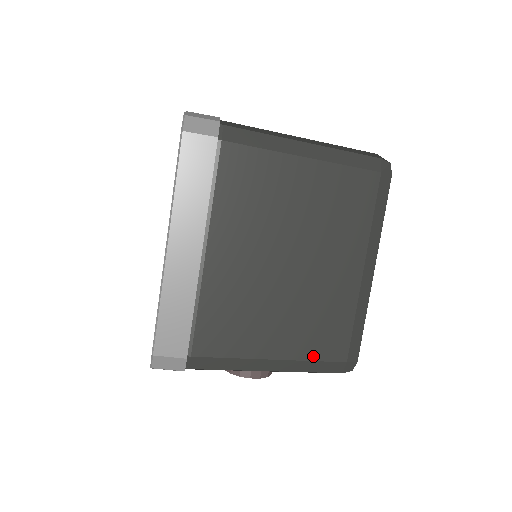
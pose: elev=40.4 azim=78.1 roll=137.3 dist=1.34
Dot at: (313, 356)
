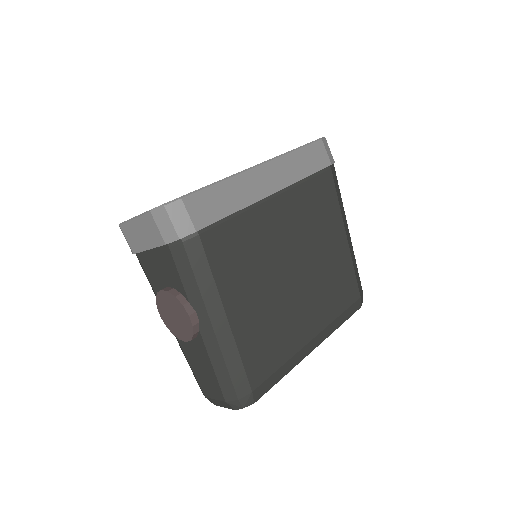
Dot at: (244, 354)
